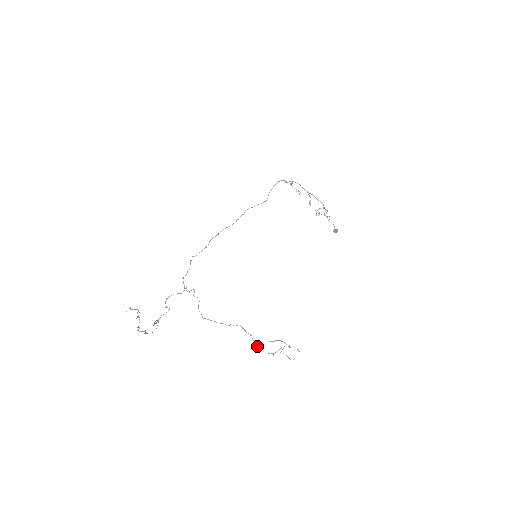
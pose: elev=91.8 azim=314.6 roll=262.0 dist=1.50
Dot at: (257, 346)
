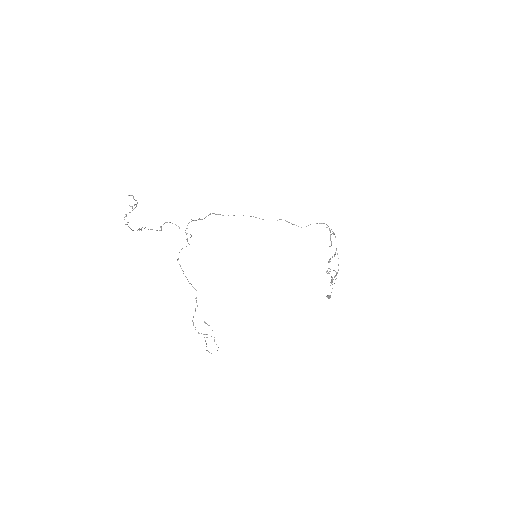
Dot at: (193, 317)
